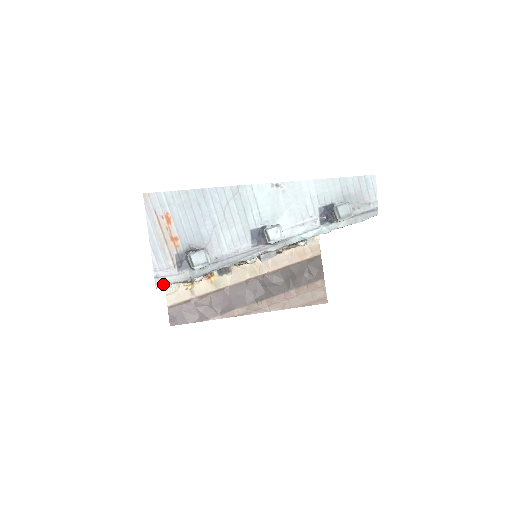
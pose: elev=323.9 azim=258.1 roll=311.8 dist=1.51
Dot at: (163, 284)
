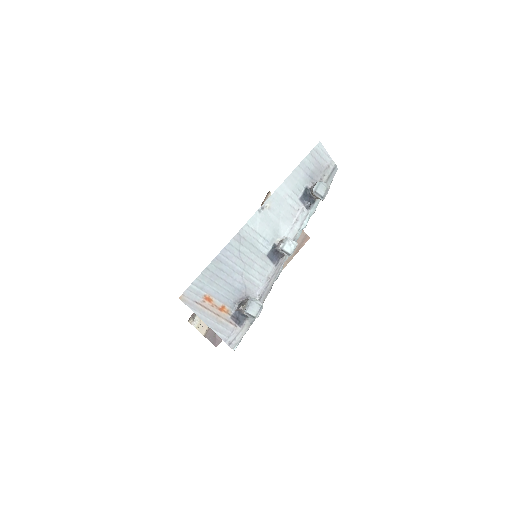
Dot at: (237, 344)
